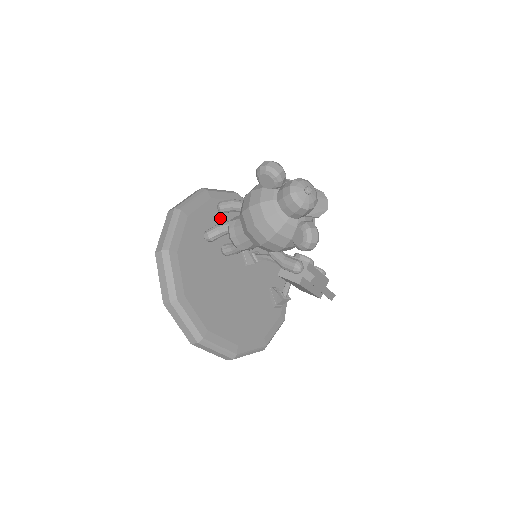
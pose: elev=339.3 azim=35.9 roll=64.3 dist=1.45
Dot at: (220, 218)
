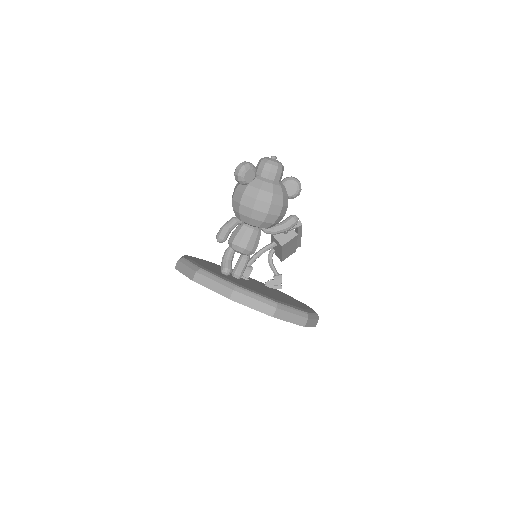
Dot at: occluded
